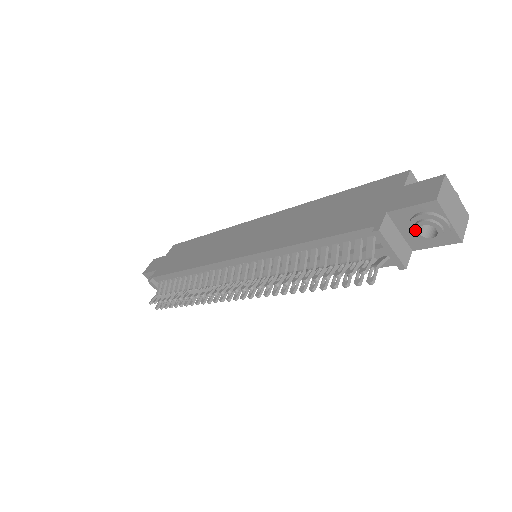
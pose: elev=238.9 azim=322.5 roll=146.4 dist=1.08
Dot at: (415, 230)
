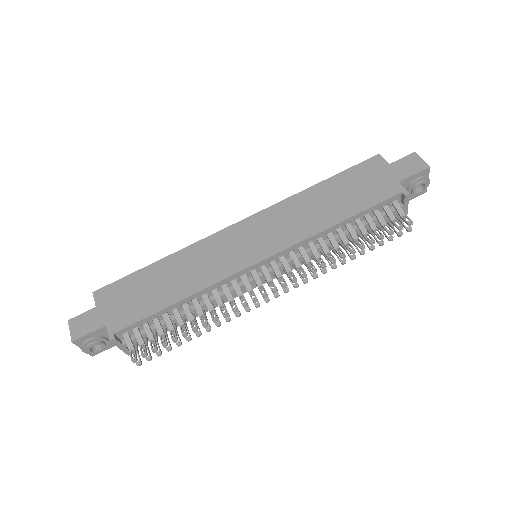
Dot at: (414, 190)
